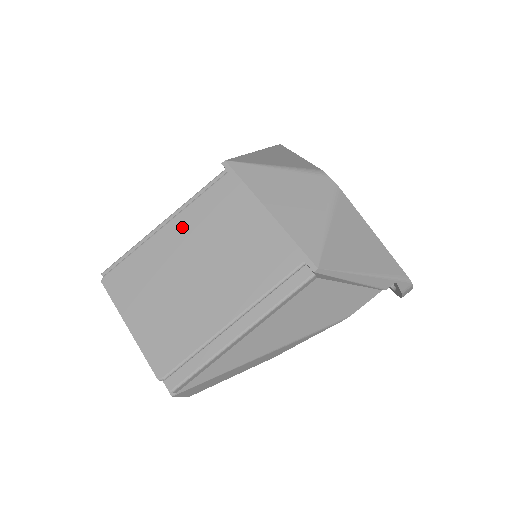
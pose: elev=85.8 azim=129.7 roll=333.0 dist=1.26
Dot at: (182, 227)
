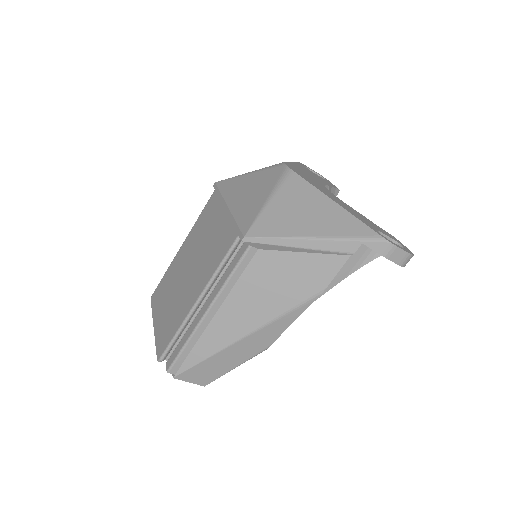
Dot at: (188, 242)
